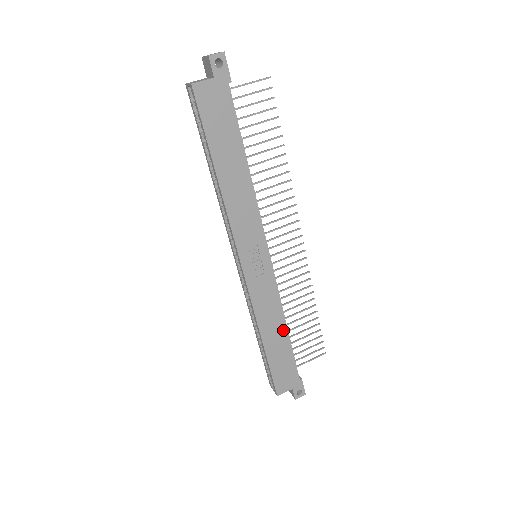
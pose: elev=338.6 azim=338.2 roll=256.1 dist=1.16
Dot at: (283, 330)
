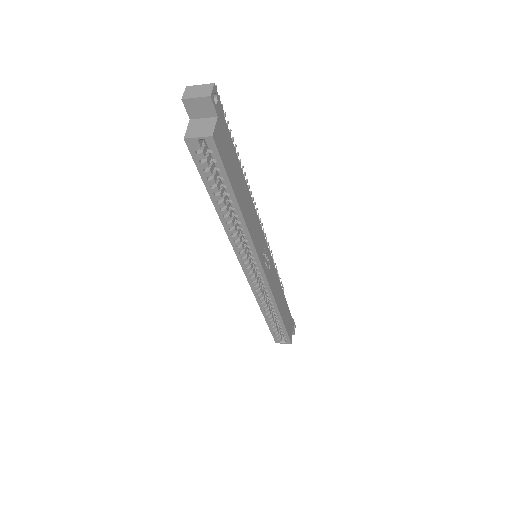
Dot at: (282, 295)
